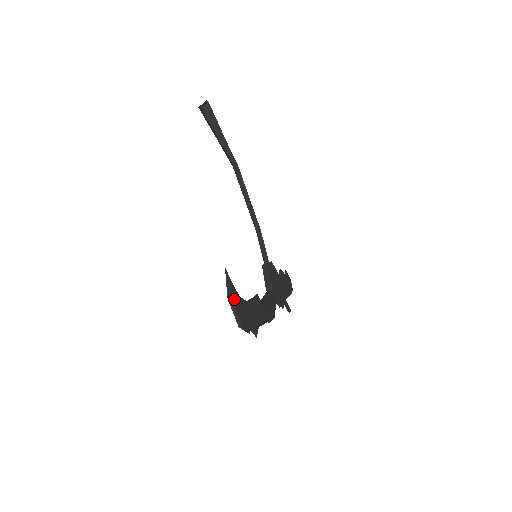
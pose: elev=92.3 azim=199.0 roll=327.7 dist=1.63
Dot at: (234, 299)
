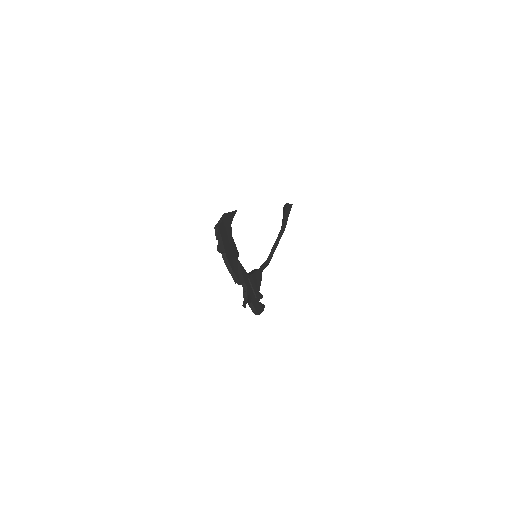
Dot at: (228, 217)
